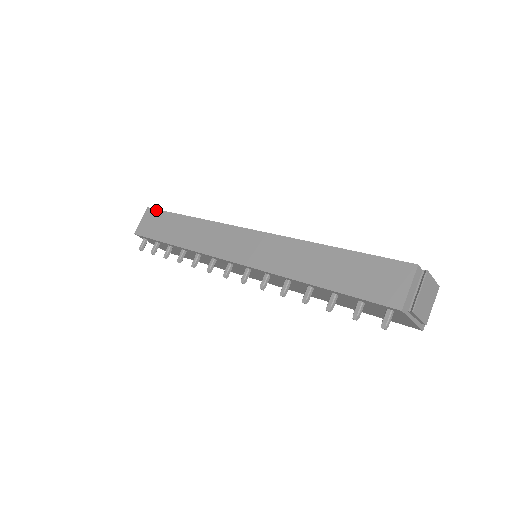
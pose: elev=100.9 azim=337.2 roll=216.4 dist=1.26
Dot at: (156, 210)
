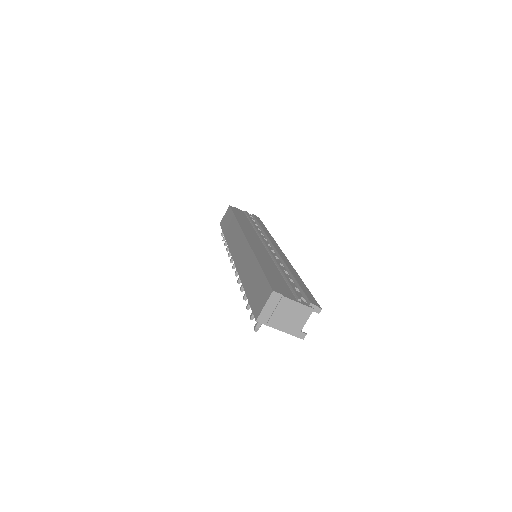
Dot at: (230, 209)
